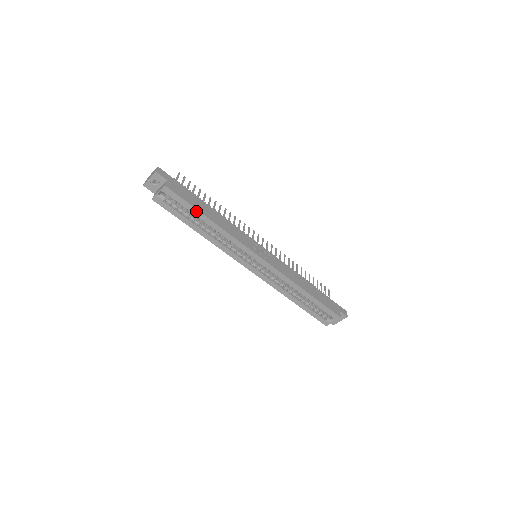
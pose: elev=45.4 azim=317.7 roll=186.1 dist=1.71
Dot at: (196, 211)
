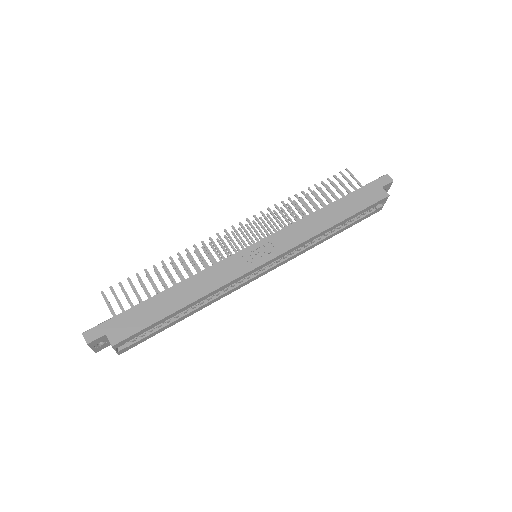
Dot at: (164, 319)
